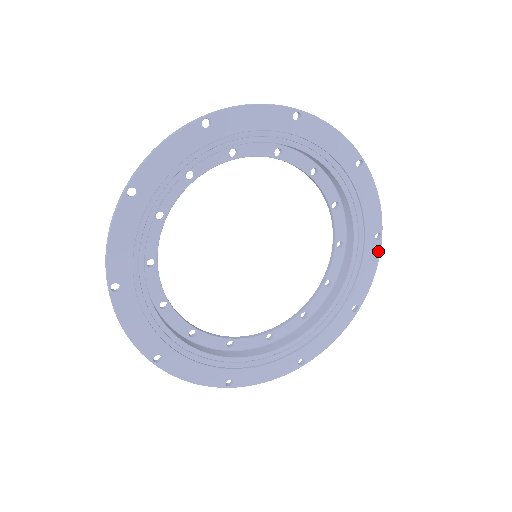
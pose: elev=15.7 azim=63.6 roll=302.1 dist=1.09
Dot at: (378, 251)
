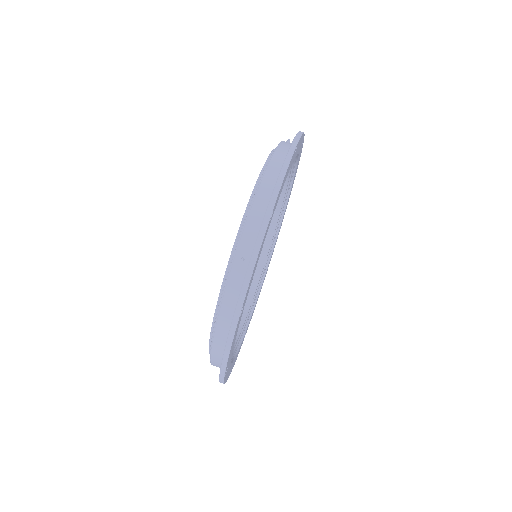
Dot at: occluded
